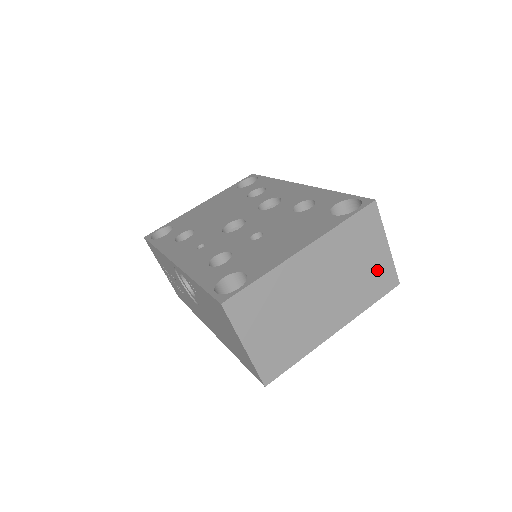
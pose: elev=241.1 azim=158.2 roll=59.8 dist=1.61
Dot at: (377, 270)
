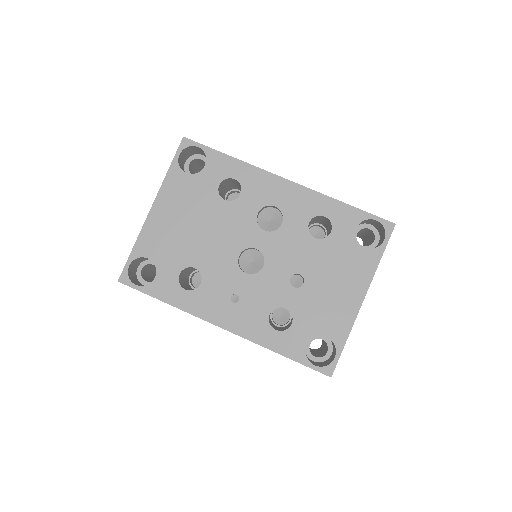
Dot at: occluded
